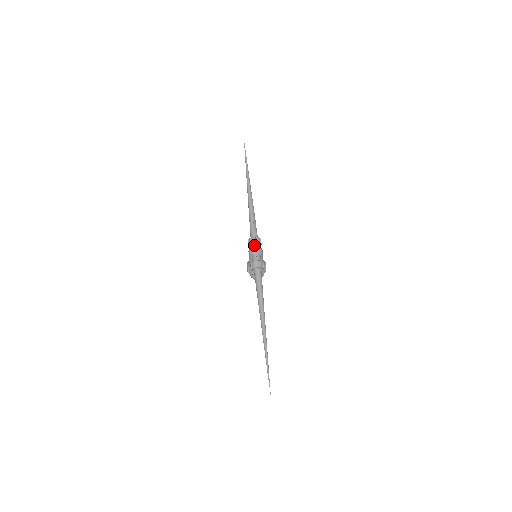
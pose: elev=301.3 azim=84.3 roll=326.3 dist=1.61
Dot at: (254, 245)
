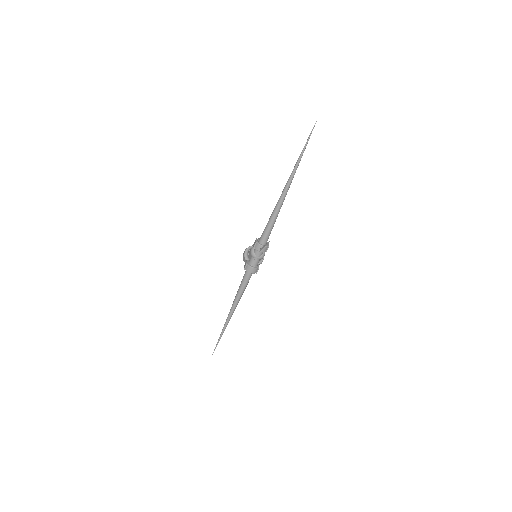
Dot at: (258, 251)
